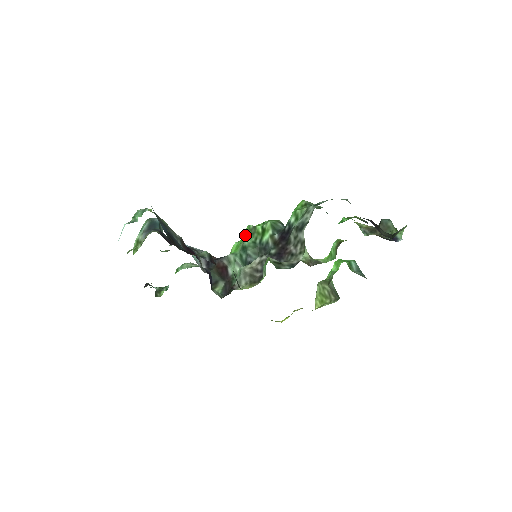
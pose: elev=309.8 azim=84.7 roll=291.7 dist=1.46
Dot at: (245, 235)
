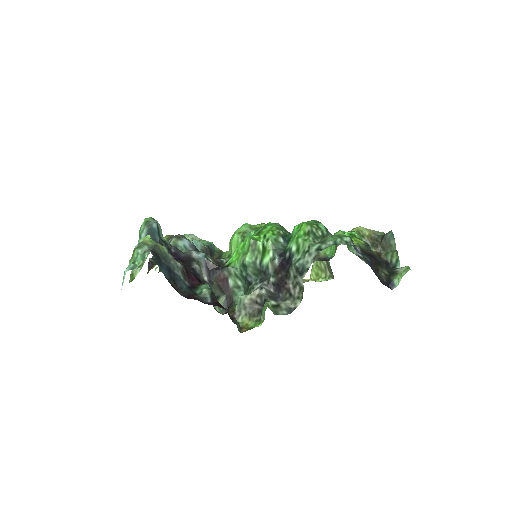
Dot at: (245, 249)
